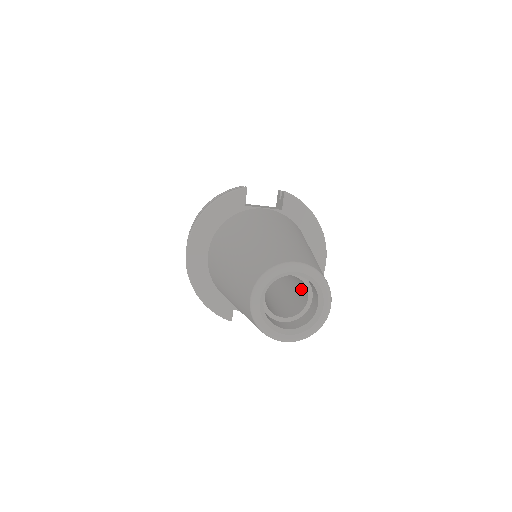
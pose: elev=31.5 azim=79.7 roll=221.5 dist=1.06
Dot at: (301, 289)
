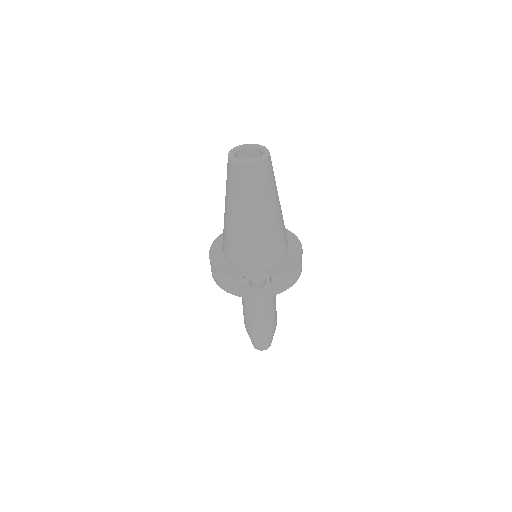
Dot at: occluded
